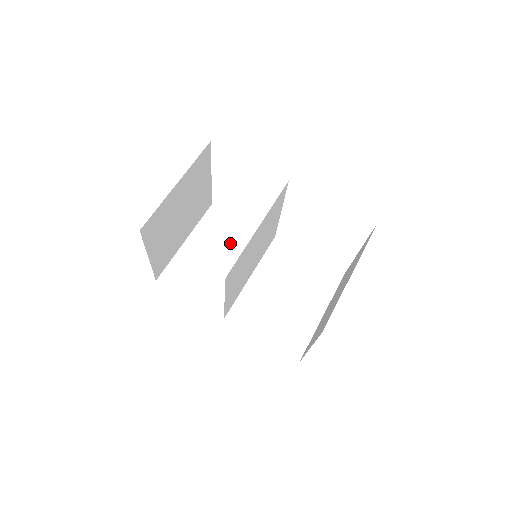
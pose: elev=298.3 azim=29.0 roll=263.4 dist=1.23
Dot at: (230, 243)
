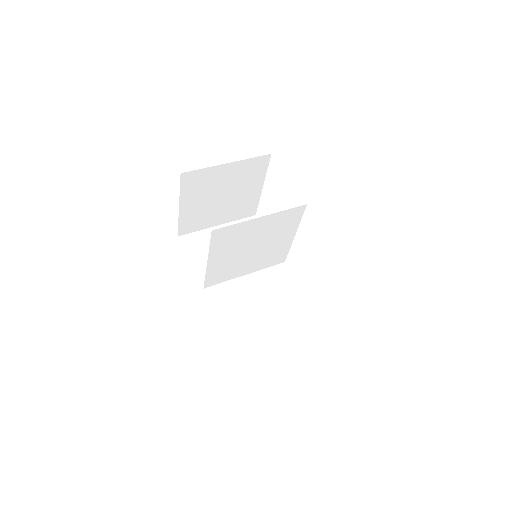
Dot at: occluded
